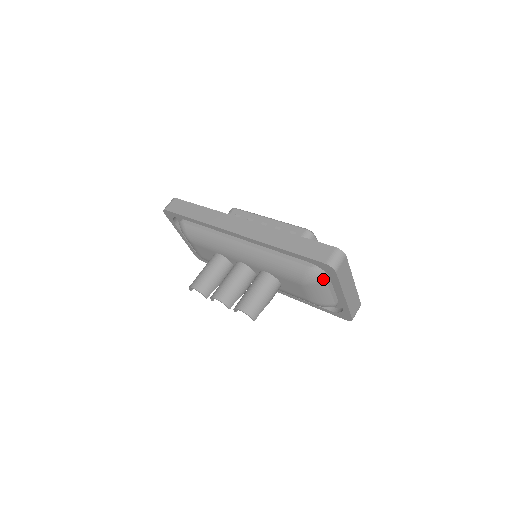
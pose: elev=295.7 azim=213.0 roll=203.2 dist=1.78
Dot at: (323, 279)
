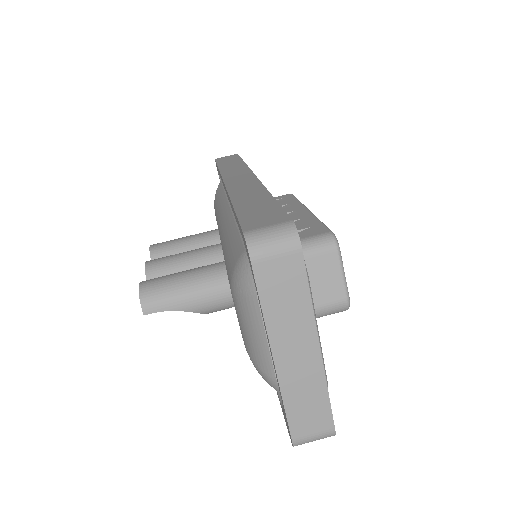
Dot at: (252, 289)
